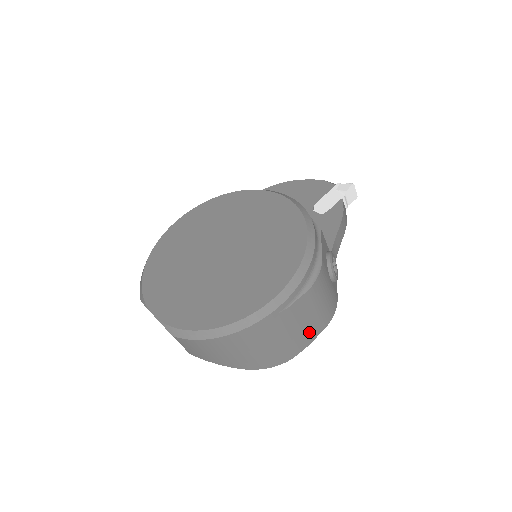
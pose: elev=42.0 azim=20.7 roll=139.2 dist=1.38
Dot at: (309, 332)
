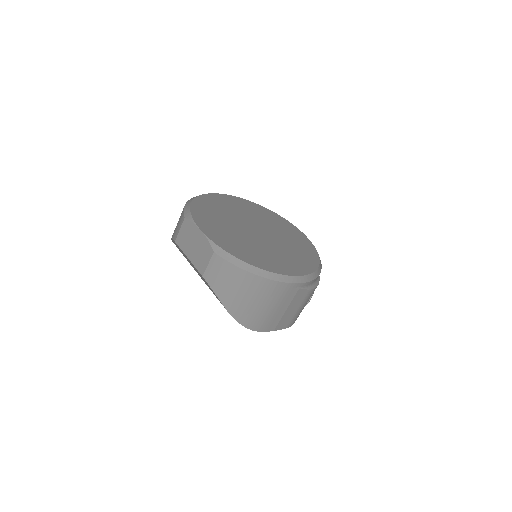
Dot at: (282, 321)
